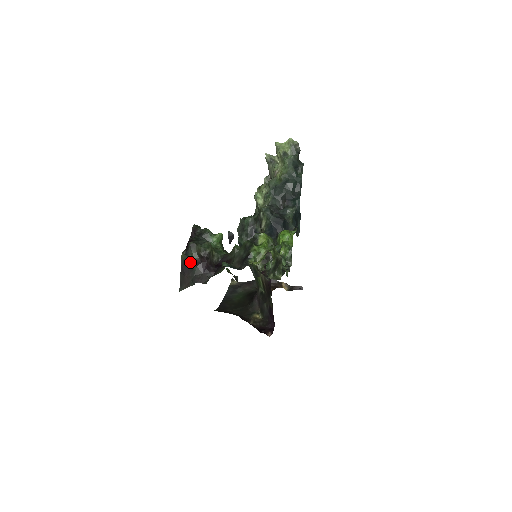
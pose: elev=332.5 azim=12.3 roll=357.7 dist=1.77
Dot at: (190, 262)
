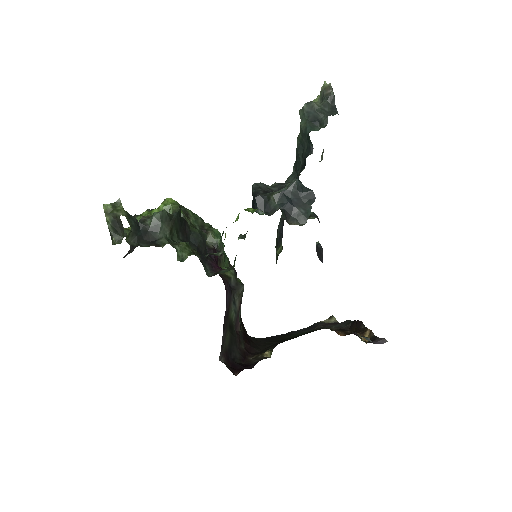
Dot at: occluded
